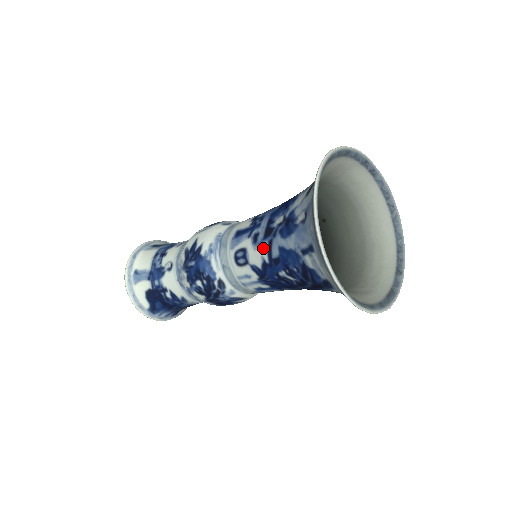
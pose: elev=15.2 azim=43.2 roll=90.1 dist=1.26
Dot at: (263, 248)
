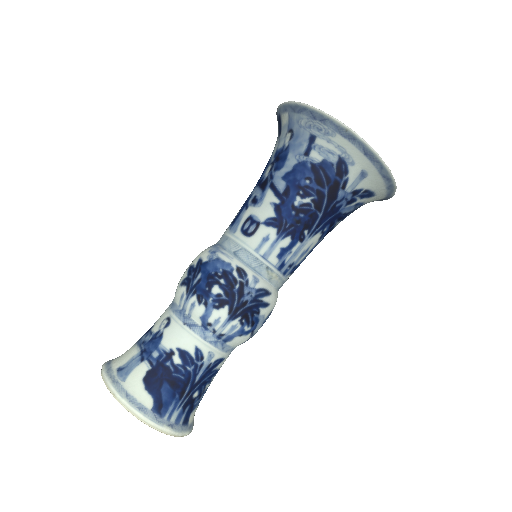
Dot at: (267, 196)
